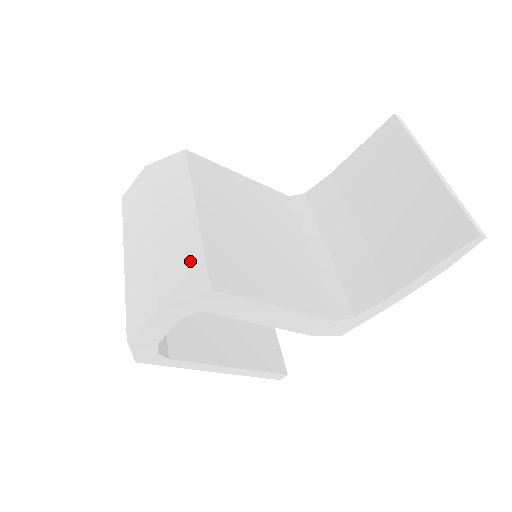
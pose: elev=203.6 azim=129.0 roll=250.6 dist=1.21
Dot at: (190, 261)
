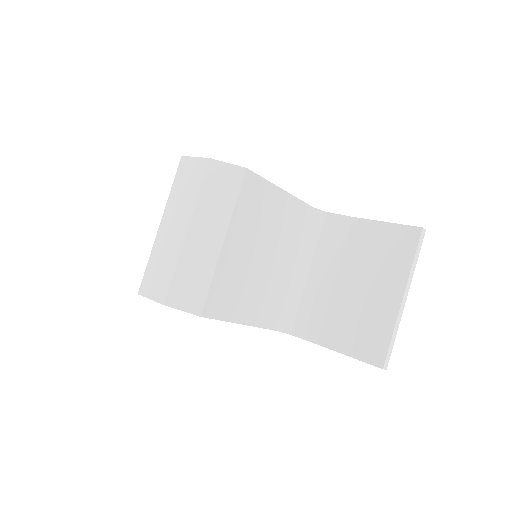
Dot at: (199, 284)
